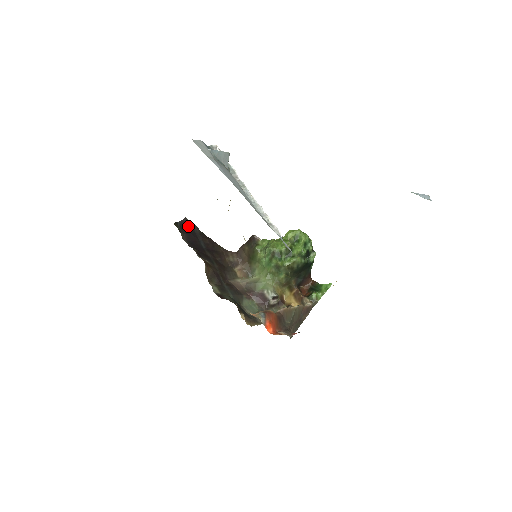
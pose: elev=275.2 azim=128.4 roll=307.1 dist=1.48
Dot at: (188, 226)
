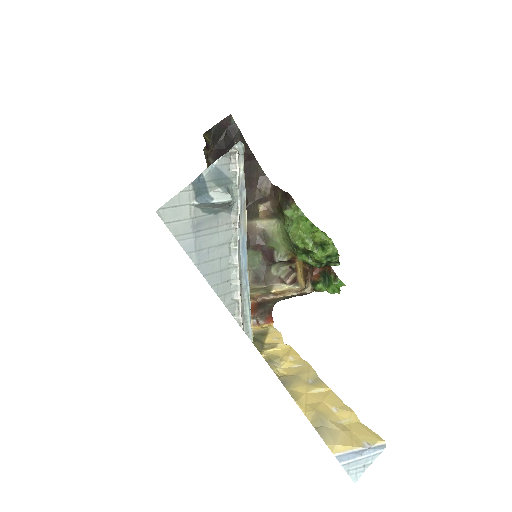
Dot at: (228, 130)
